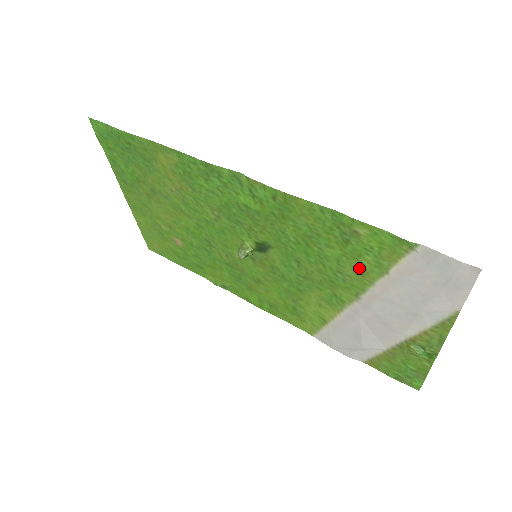
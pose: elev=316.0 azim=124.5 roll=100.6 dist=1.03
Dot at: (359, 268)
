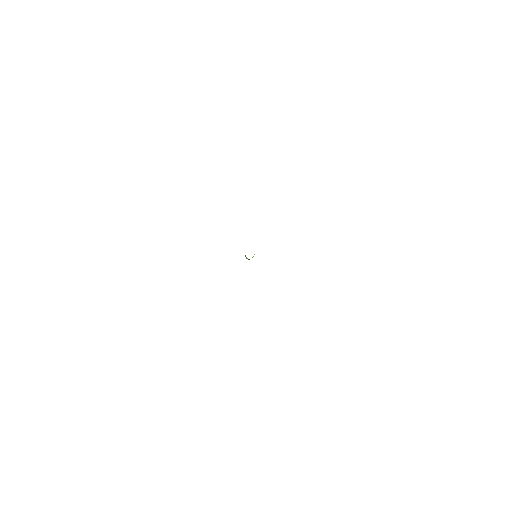
Dot at: occluded
